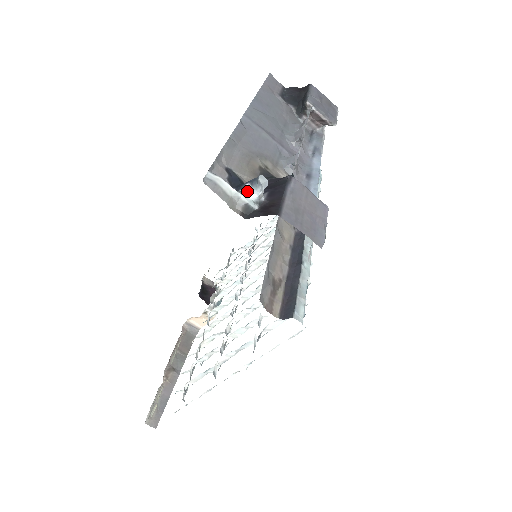
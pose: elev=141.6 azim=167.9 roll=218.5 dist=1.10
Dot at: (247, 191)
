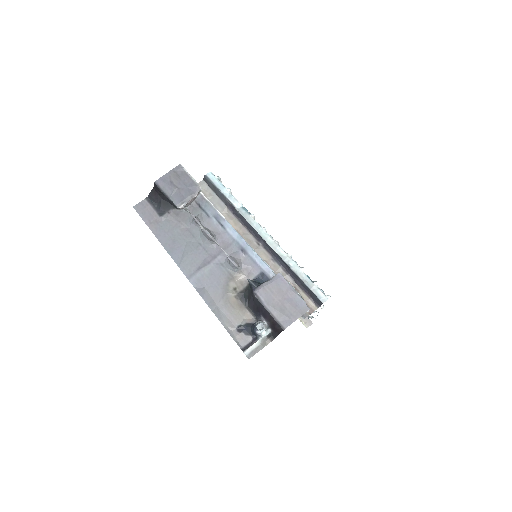
Dot at: (261, 335)
